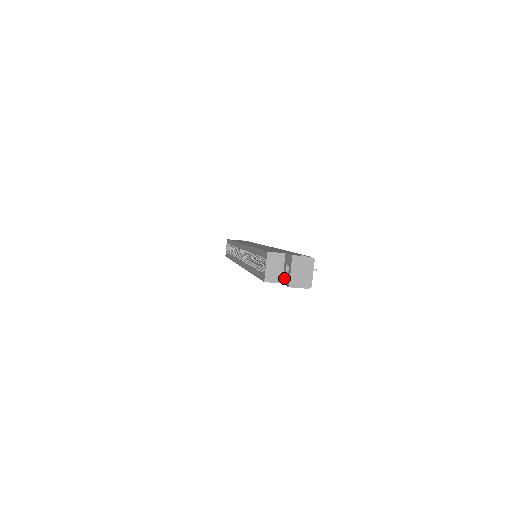
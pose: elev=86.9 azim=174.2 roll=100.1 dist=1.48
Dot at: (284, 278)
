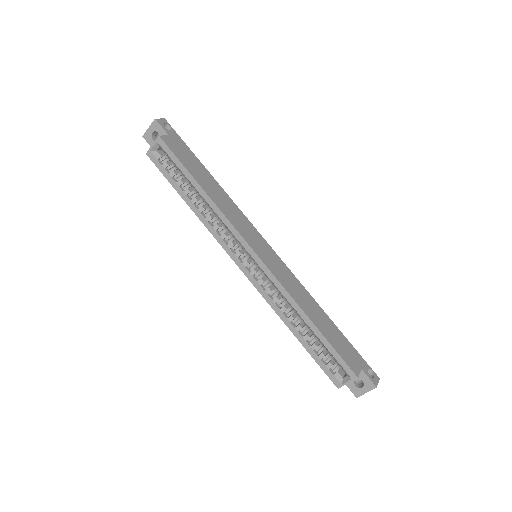
Dot at: (350, 383)
